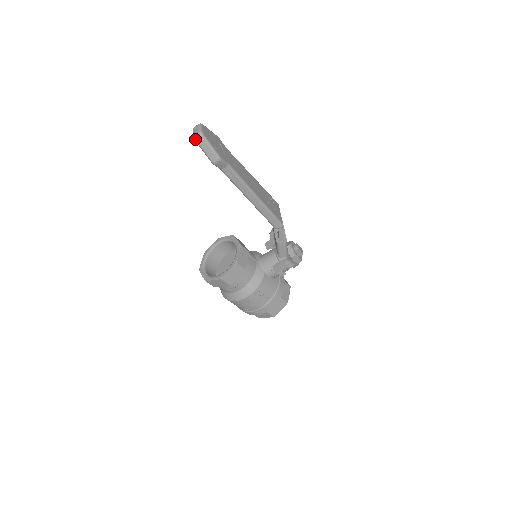
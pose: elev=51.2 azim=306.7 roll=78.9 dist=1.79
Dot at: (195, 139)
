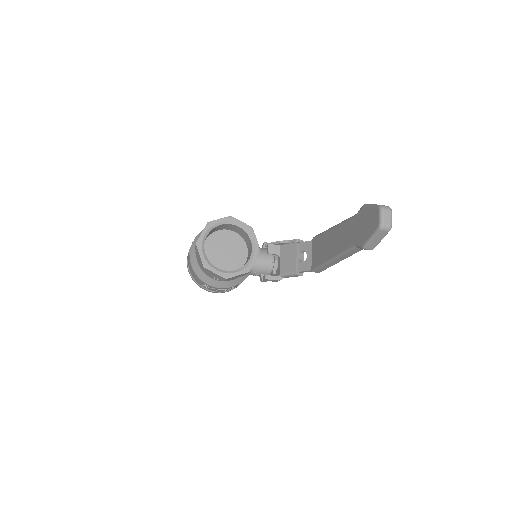
Dot at: (381, 229)
